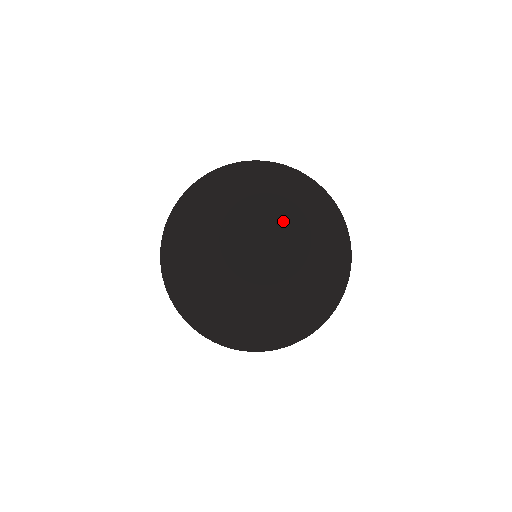
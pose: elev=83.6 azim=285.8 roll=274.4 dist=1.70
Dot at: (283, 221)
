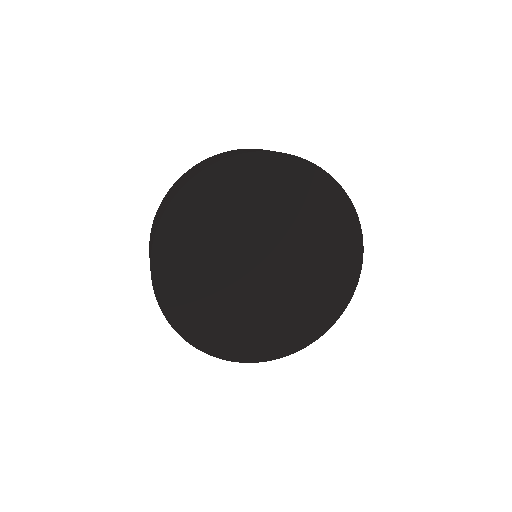
Dot at: (311, 248)
